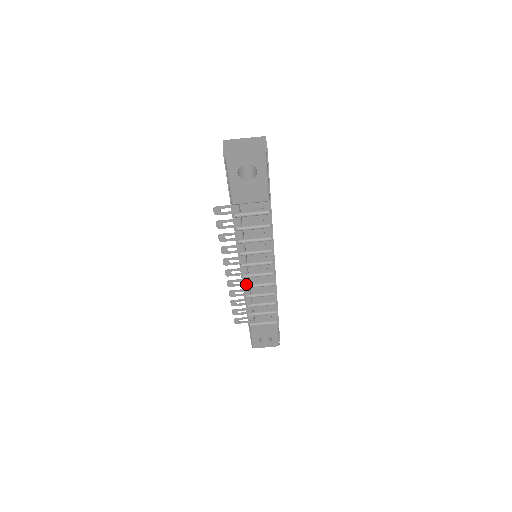
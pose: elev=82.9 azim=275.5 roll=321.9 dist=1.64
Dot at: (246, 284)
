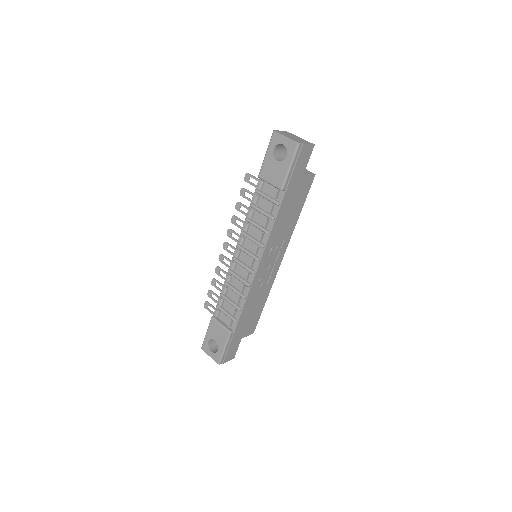
Dot at: (231, 268)
